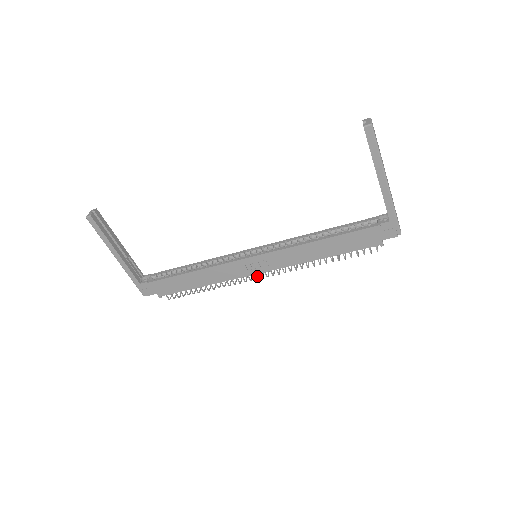
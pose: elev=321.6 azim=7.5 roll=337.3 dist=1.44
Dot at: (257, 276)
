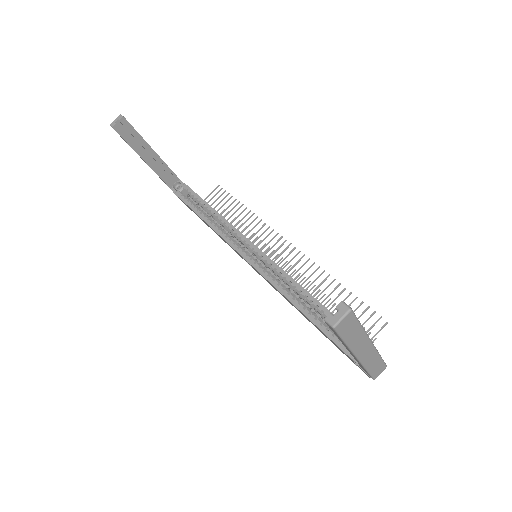
Dot at: occluded
